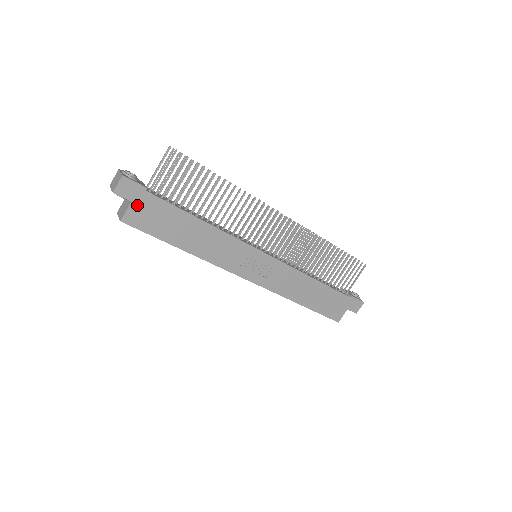
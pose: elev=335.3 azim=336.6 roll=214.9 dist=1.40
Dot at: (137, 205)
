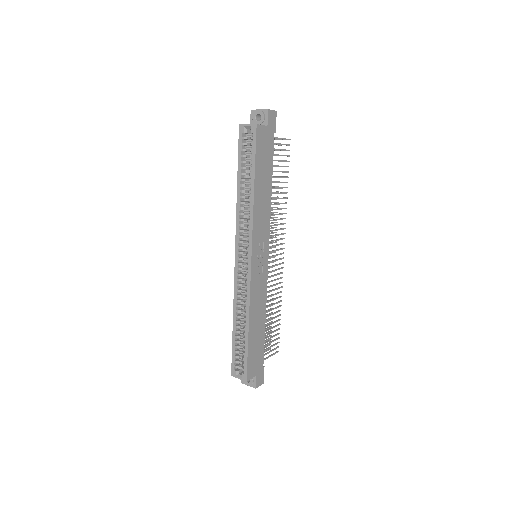
Dot at: (267, 131)
